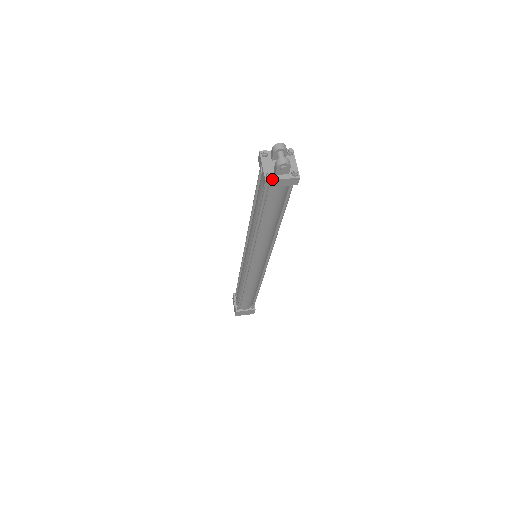
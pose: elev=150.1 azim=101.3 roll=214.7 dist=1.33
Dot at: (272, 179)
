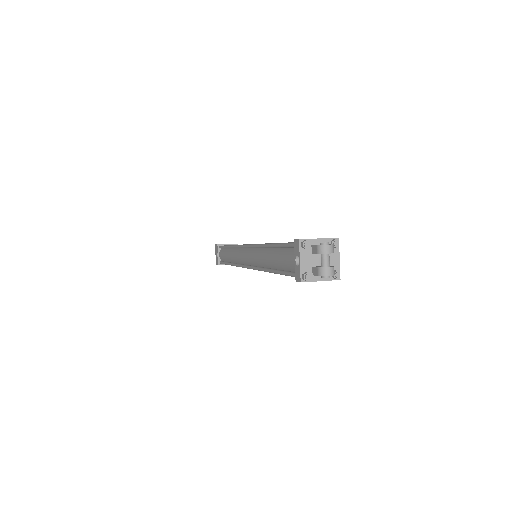
Dot at: (309, 281)
